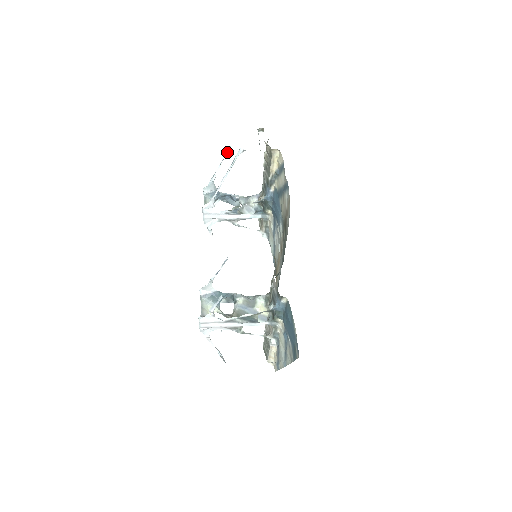
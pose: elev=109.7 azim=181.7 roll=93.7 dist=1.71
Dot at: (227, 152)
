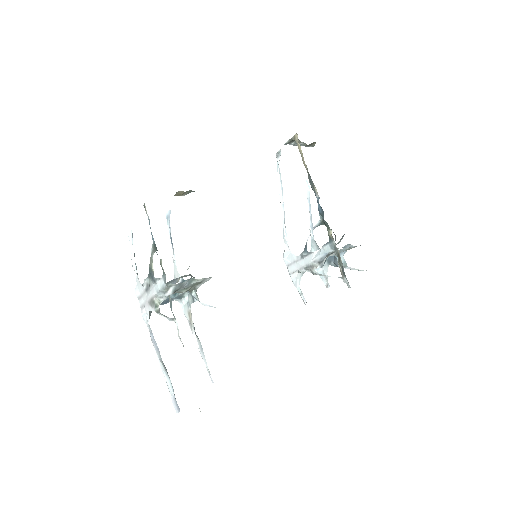
Dot at: (308, 190)
